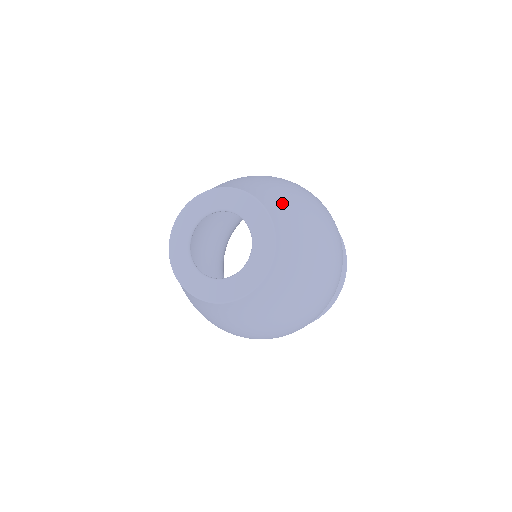
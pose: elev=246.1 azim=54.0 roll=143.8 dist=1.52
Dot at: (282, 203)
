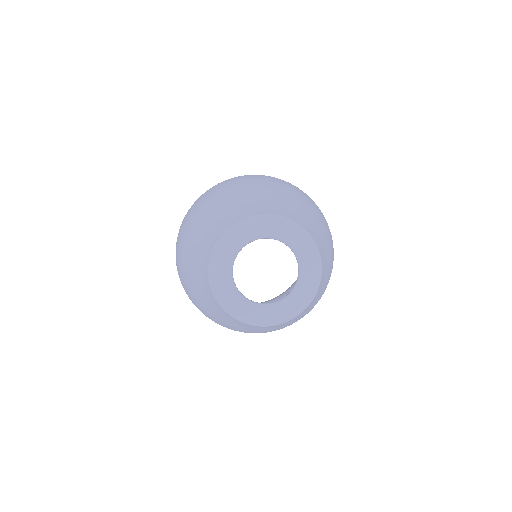
Dot at: (263, 200)
